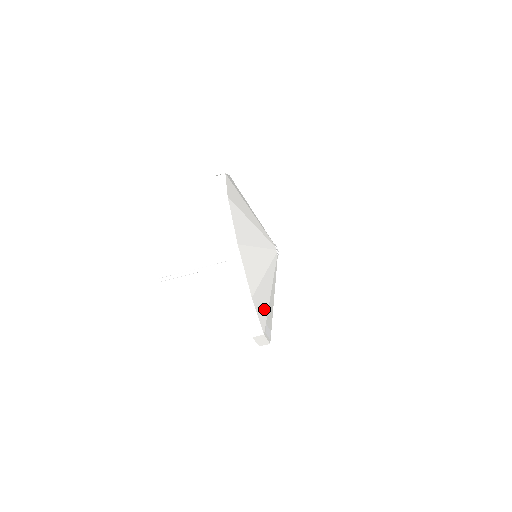
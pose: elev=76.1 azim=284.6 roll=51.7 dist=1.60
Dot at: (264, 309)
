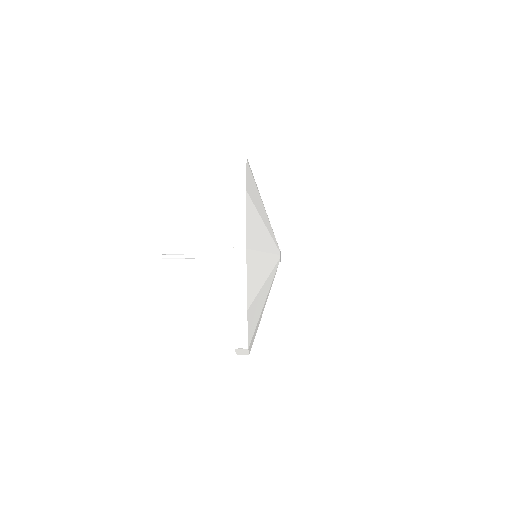
Dot at: (255, 334)
